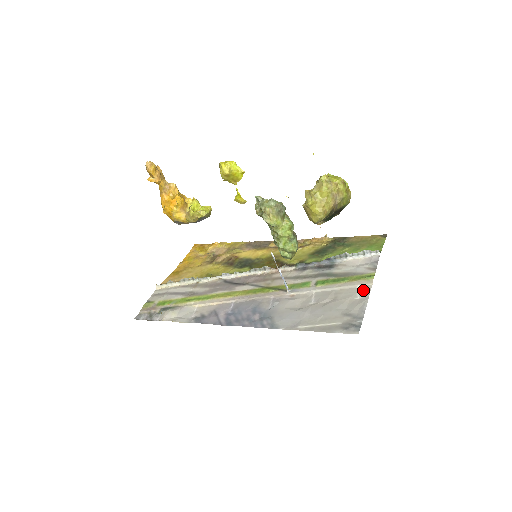
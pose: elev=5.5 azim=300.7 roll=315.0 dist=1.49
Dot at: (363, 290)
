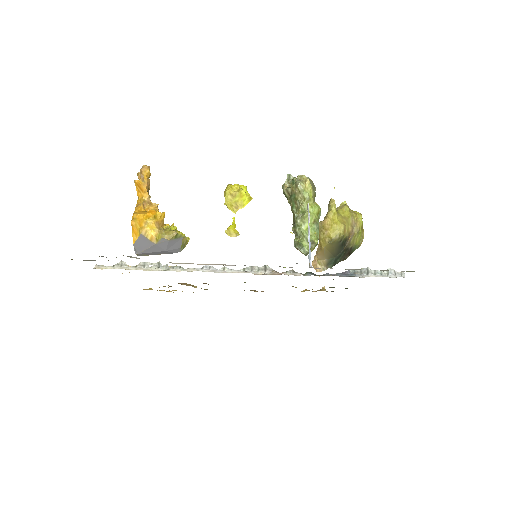
Dot at: occluded
